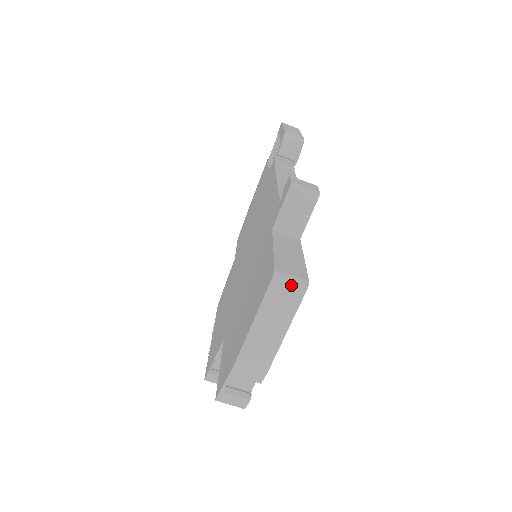
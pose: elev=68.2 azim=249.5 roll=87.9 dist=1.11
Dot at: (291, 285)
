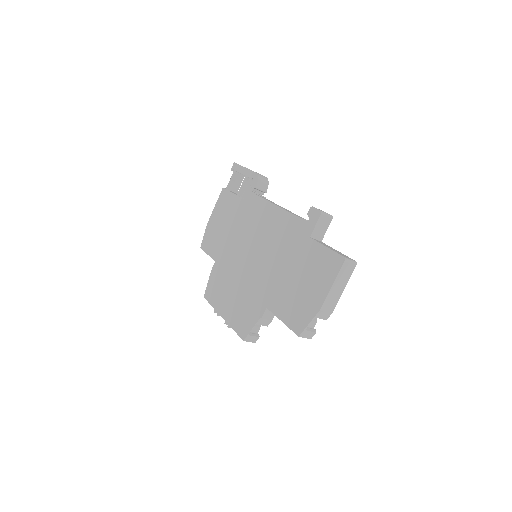
Dot at: (351, 264)
